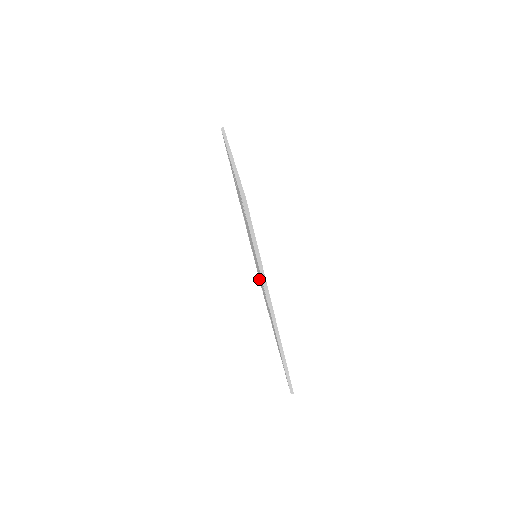
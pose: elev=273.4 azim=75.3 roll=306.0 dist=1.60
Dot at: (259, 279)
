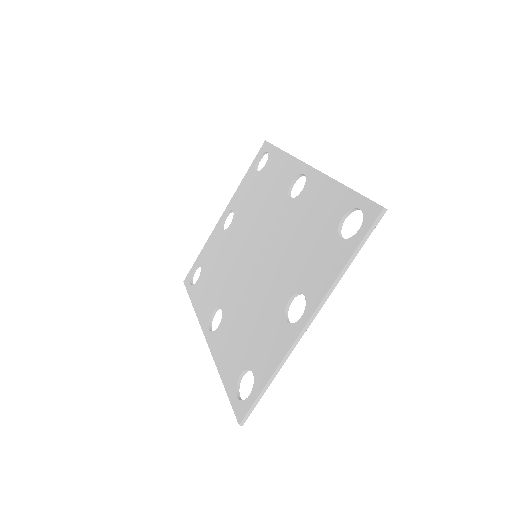
Dot at: (268, 152)
